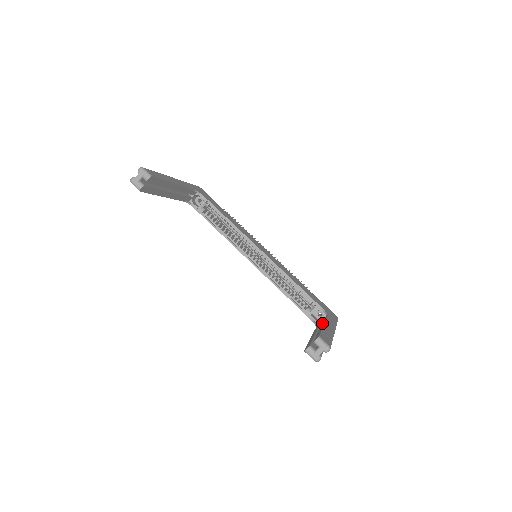
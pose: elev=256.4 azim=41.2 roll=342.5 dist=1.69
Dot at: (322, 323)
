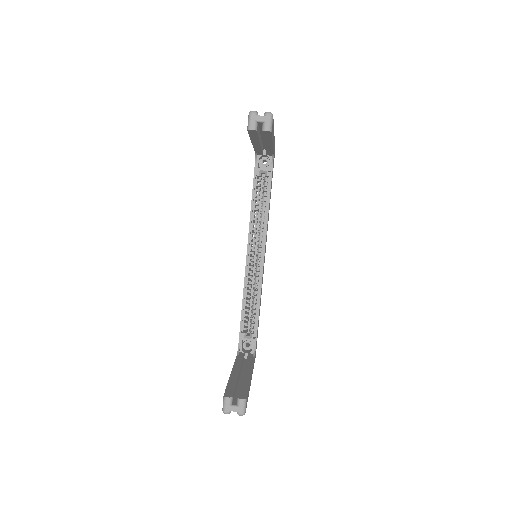
Dot at: (248, 365)
